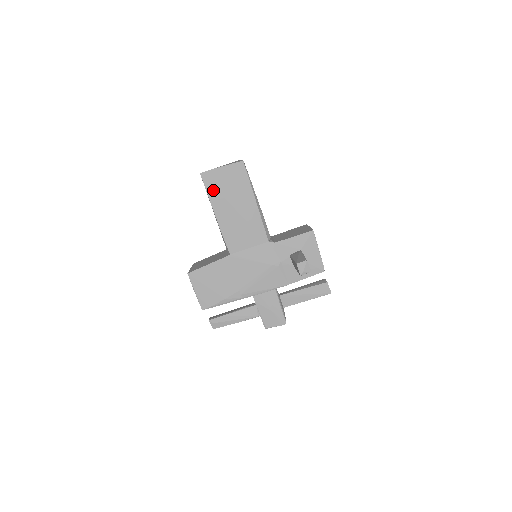
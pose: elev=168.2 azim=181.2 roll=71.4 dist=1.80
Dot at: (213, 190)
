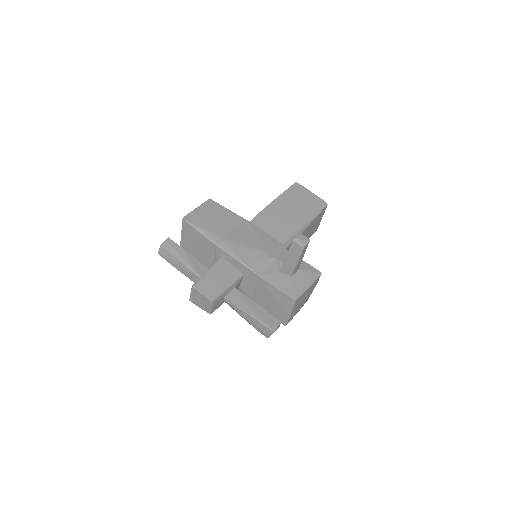
Dot at: (291, 193)
